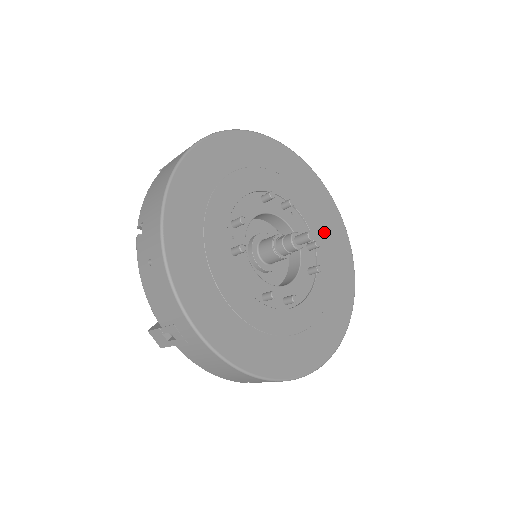
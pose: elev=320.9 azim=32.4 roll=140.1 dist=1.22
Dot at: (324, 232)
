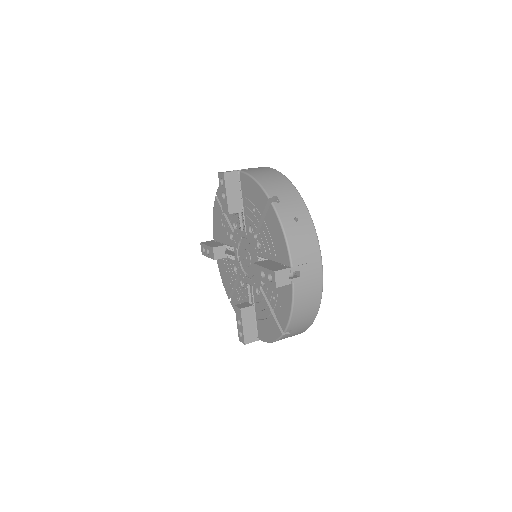
Dot at: occluded
